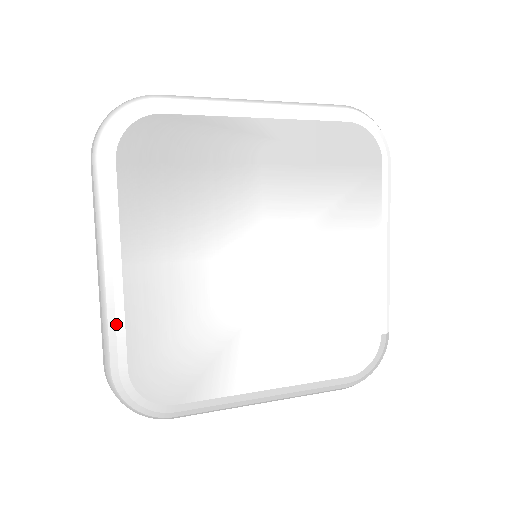
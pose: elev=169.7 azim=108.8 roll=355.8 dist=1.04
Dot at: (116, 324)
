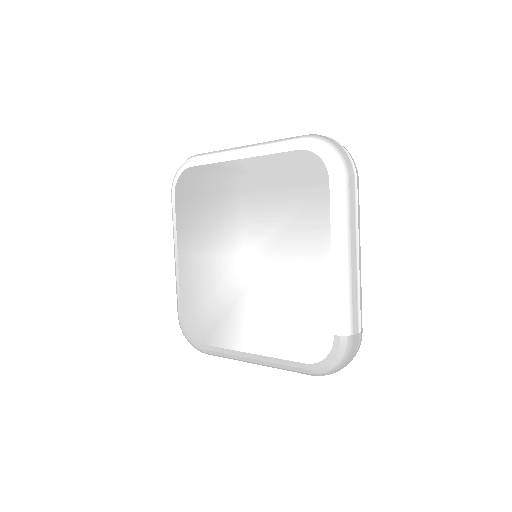
Dot at: (177, 288)
